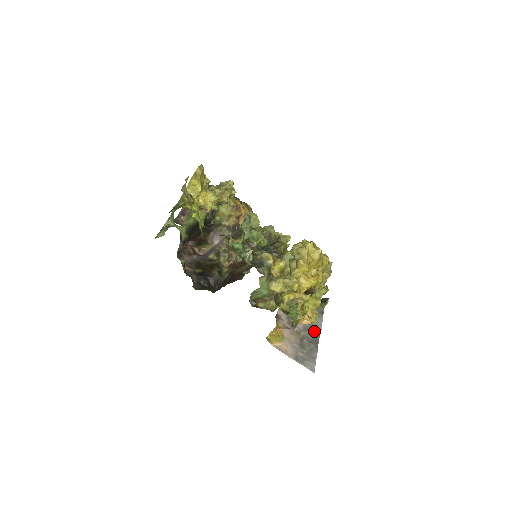
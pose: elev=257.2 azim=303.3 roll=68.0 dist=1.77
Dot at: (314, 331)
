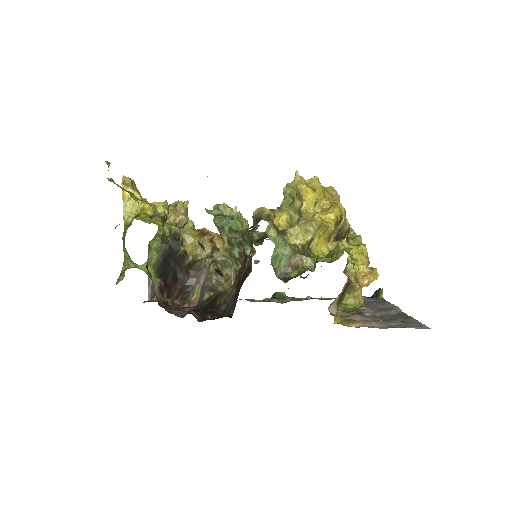
Dot at: (391, 309)
